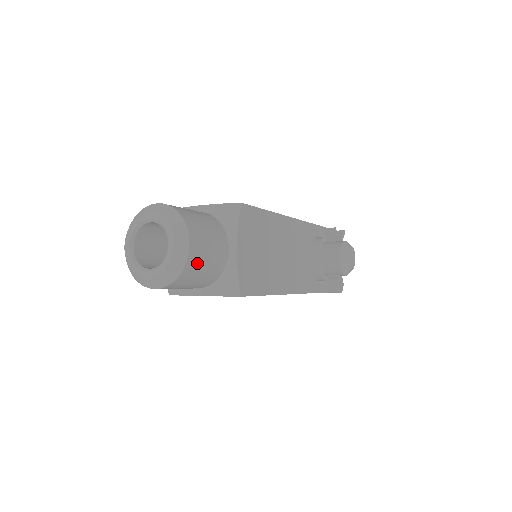
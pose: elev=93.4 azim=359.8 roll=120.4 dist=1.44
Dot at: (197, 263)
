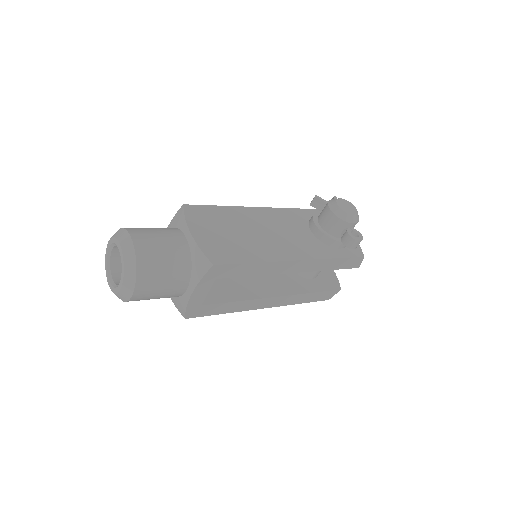
Dot at: (150, 252)
